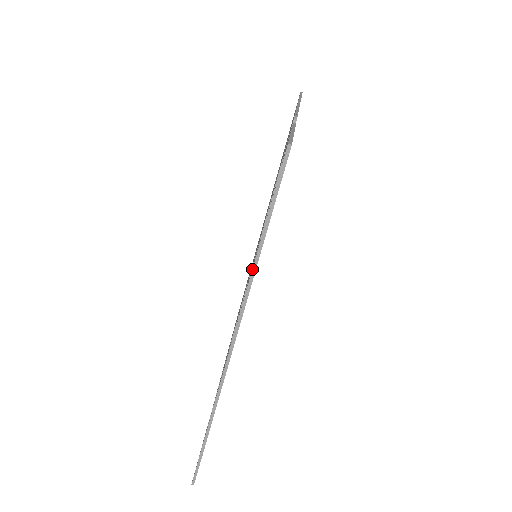
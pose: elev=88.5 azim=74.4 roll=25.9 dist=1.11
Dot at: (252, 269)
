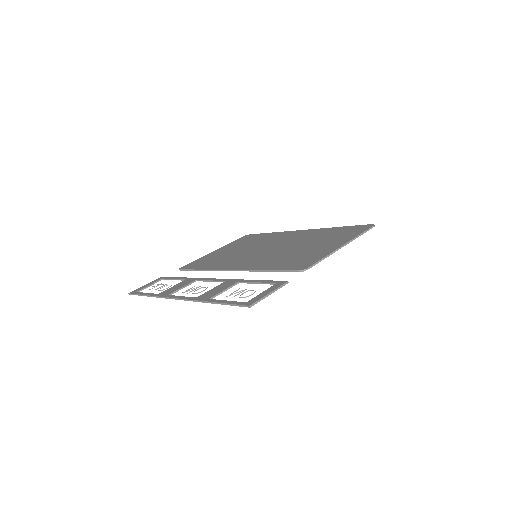
Dot at: (207, 301)
